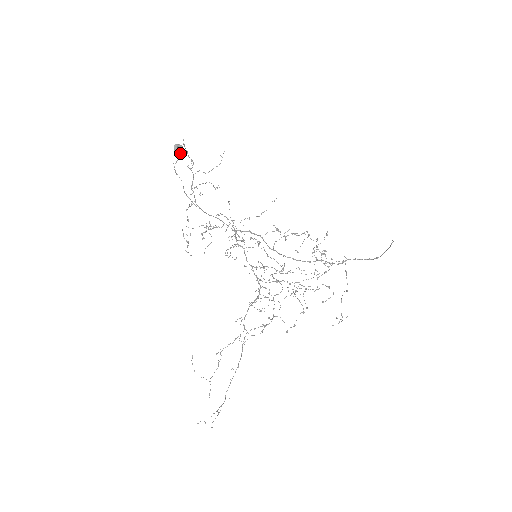
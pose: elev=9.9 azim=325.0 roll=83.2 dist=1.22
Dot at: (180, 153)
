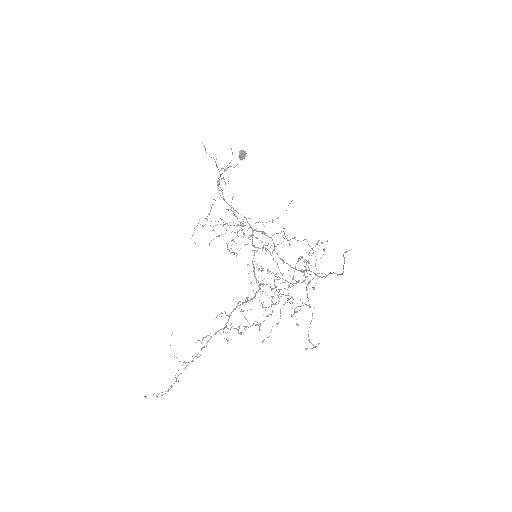
Dot at: (242, 158)
